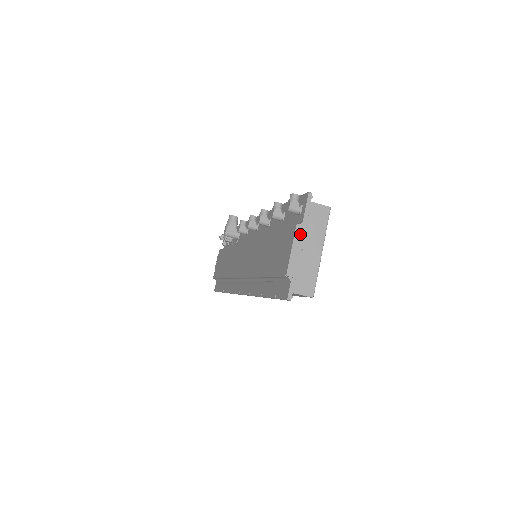
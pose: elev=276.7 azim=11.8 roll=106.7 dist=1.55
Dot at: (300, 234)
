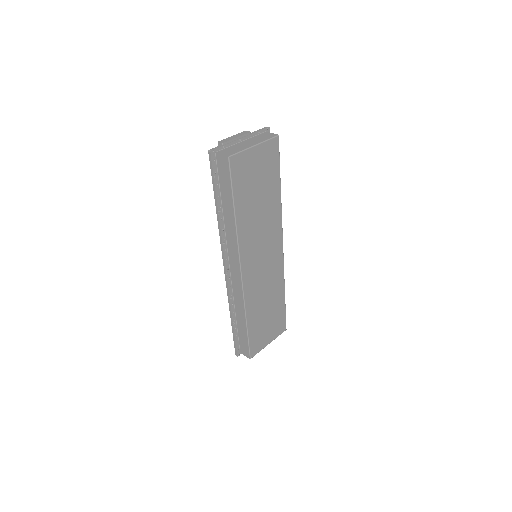
Dot at: (244, 133)
